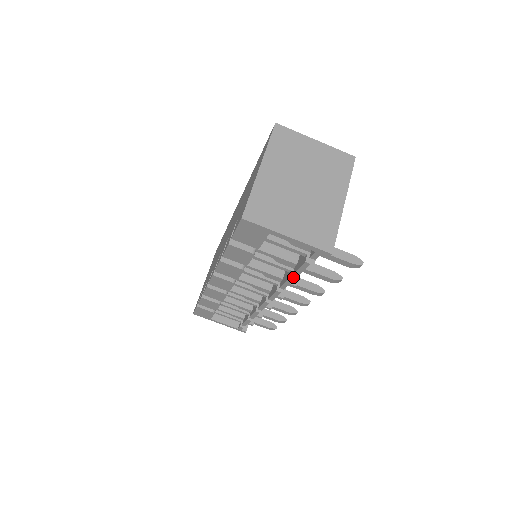
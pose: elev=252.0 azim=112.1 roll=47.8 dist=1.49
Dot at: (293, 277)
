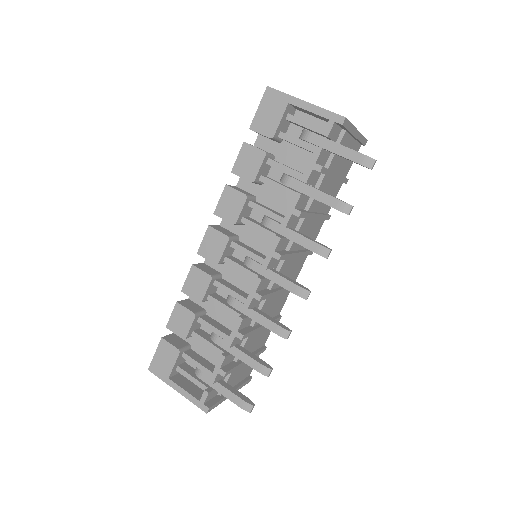
Dot at: (300, 193)
